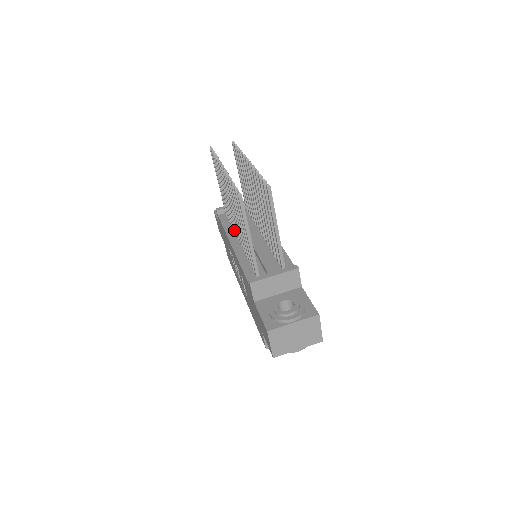
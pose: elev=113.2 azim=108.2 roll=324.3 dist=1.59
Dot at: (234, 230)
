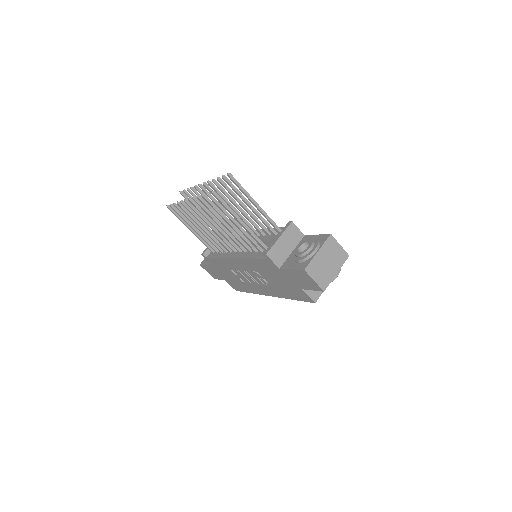
Dot at: occluded
